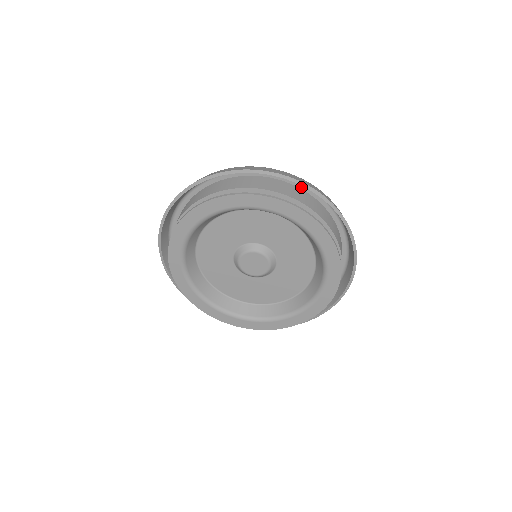
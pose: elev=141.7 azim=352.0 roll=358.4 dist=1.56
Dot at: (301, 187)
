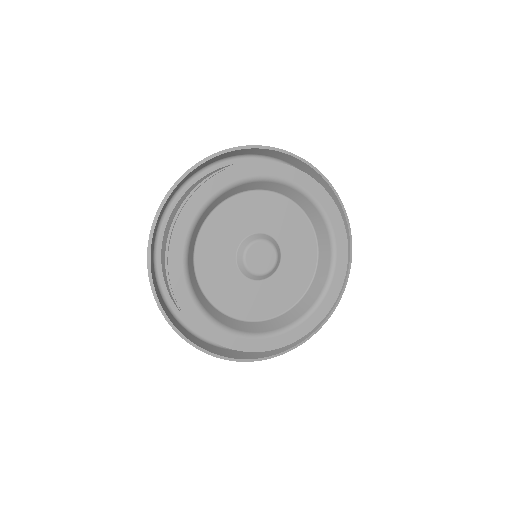
Dot at: occluded
